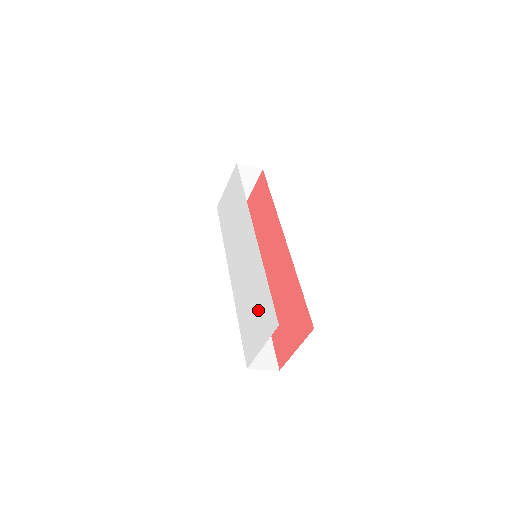
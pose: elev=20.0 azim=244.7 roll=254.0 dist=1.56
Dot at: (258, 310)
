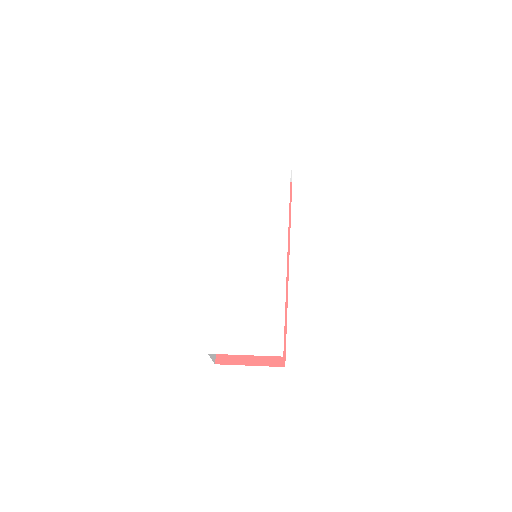
Dot at: (257, 319)
